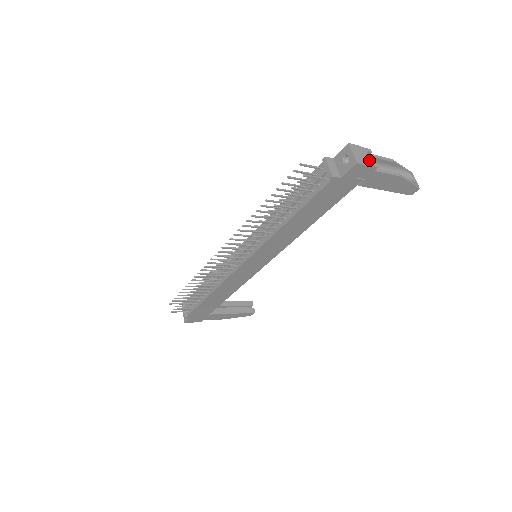
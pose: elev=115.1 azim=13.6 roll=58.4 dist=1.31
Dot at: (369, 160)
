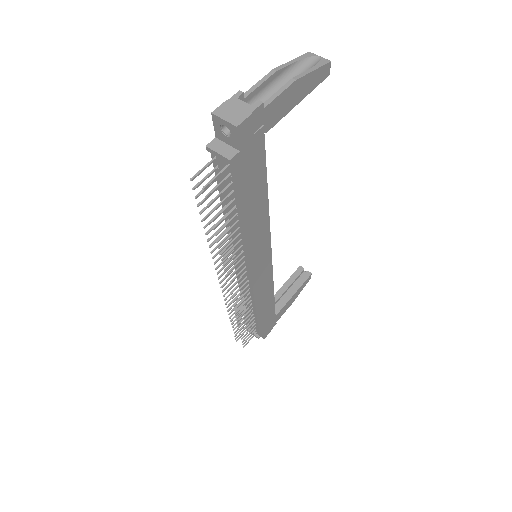
Dot at: (247, 106)
